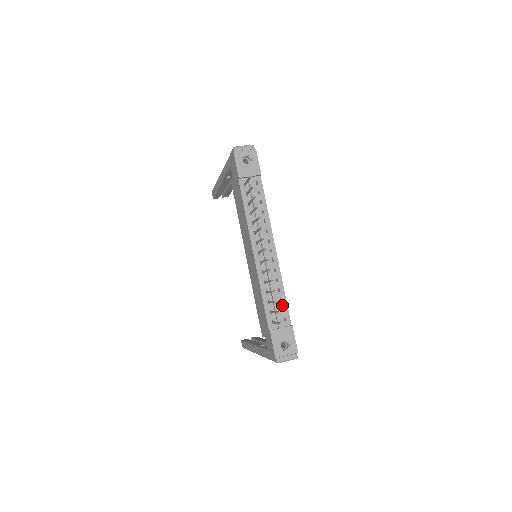
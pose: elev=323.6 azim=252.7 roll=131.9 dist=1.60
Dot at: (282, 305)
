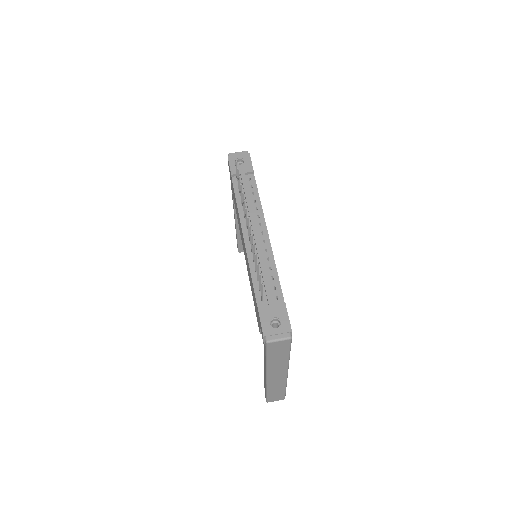
Dot at: (274, 283)
